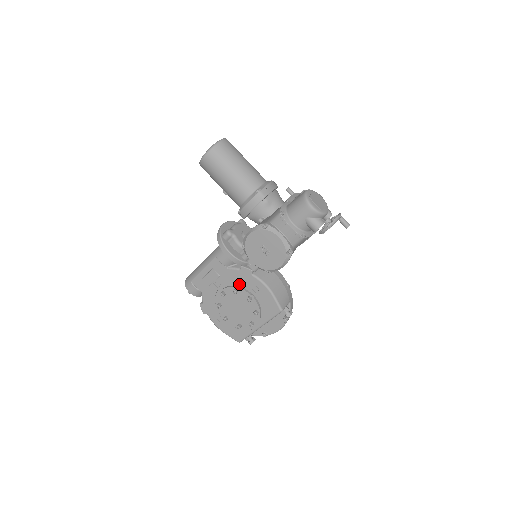
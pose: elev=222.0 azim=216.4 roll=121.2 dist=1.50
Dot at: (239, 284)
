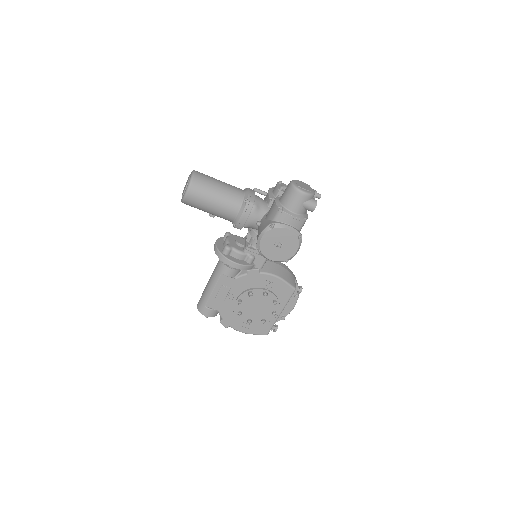
Dot at: (250, 286)
